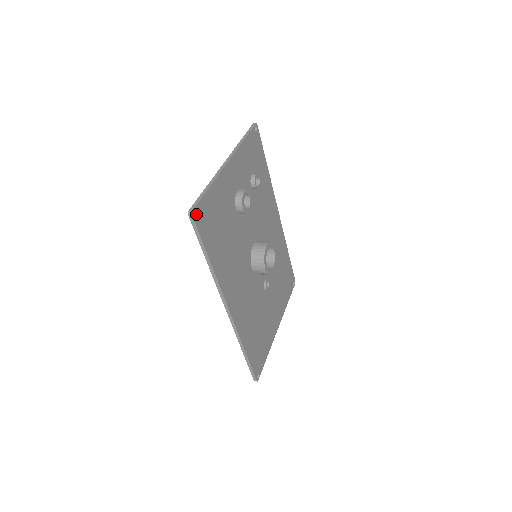
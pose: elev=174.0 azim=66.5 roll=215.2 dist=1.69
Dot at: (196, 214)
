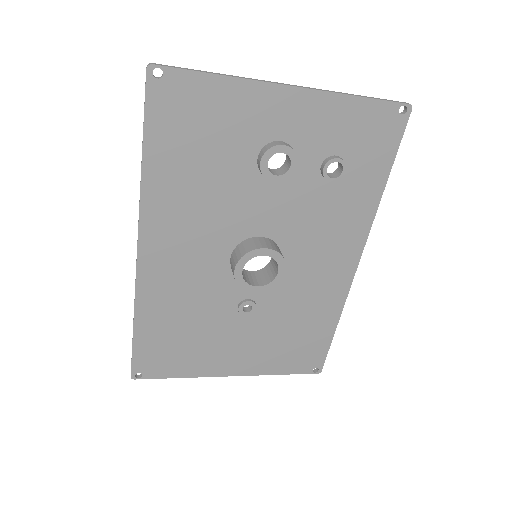
Dot at: (159, 77)
